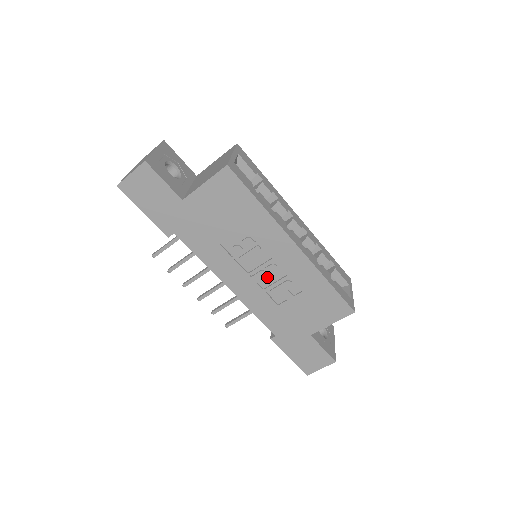
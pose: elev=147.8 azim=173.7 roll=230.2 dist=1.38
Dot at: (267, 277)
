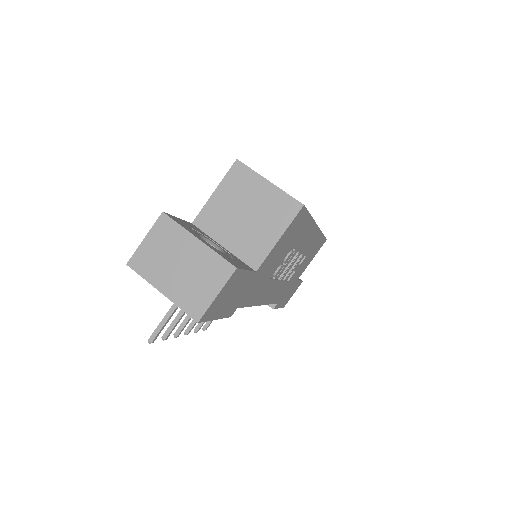
Dot at: occluded
